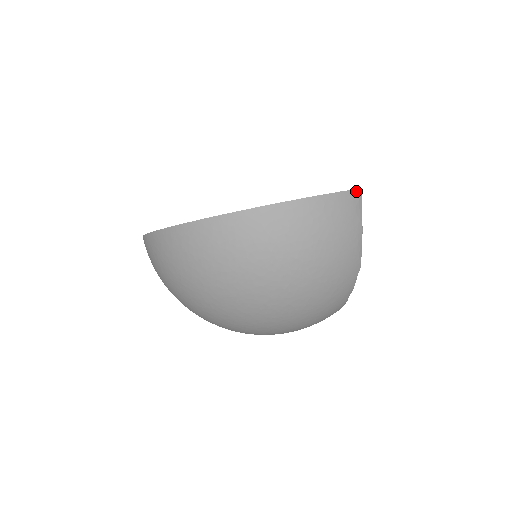
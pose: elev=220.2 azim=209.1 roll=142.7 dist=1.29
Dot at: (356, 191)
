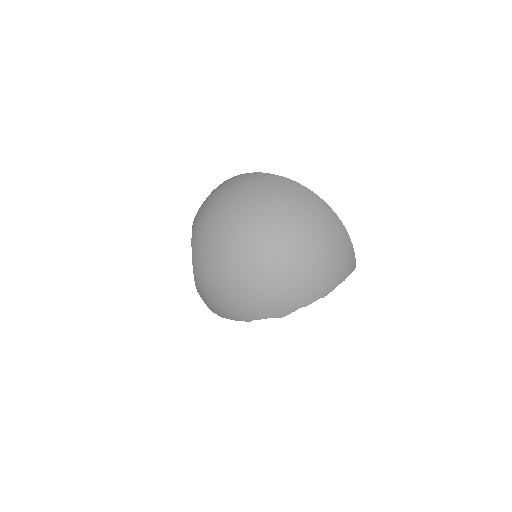
Dot at: (355, 265)
